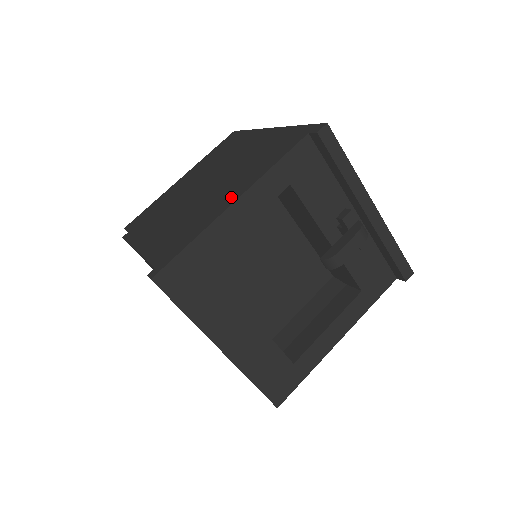
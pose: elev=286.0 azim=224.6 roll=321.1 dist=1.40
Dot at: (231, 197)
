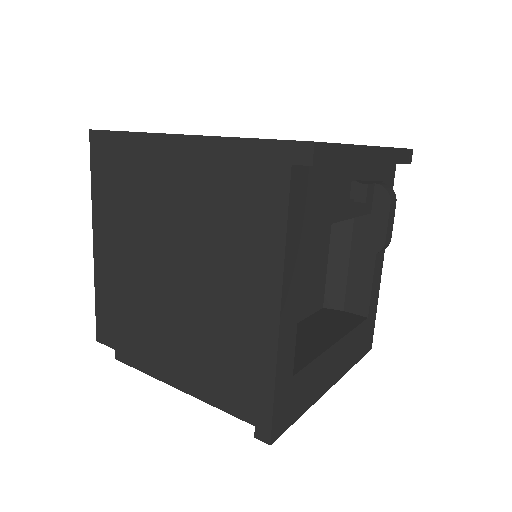
Dot at: (263, 305)
